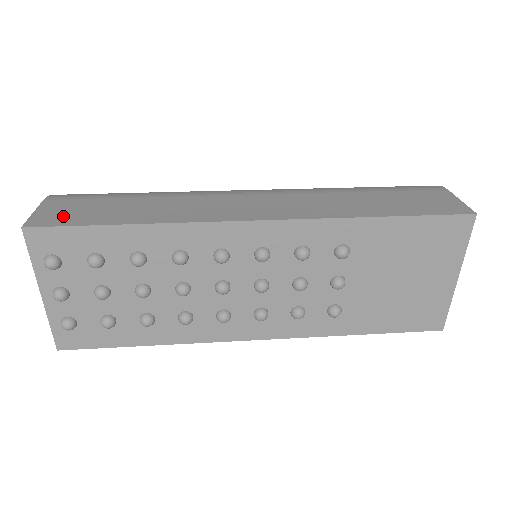
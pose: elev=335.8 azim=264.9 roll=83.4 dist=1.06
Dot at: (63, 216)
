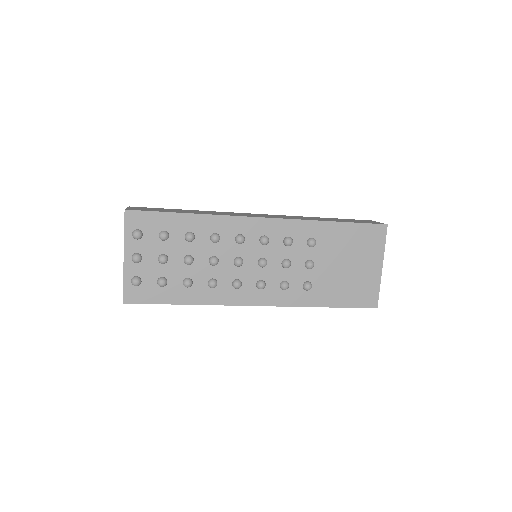
Dot at: (146, 209)
